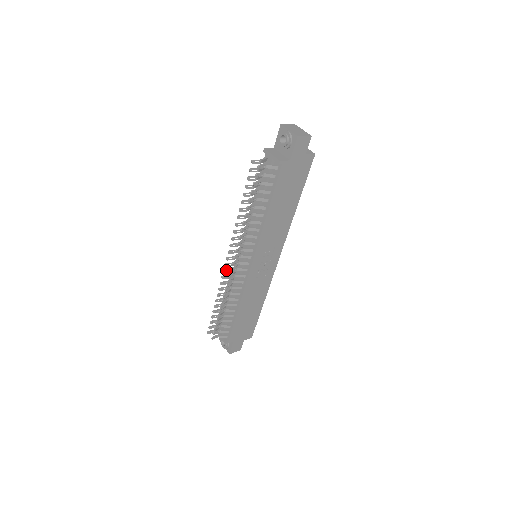
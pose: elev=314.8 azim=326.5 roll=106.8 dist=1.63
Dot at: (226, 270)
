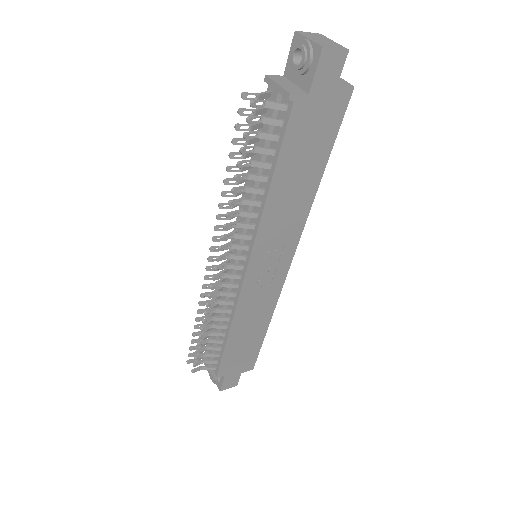
Dot at: (208, 276)
